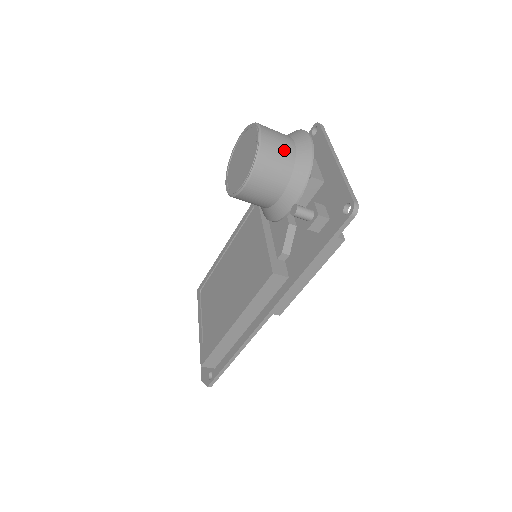
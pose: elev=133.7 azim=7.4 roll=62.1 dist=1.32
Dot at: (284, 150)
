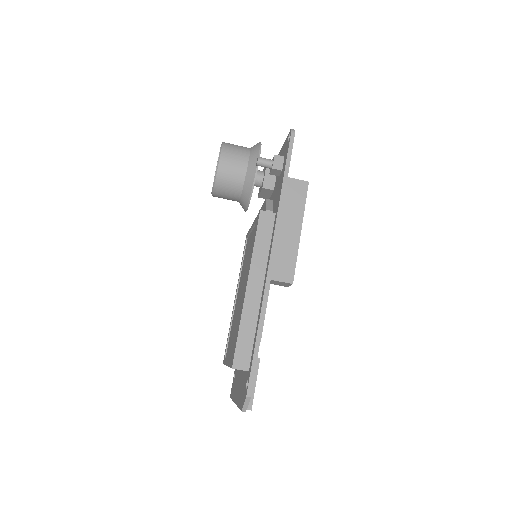
Dot at: (241, 146)
